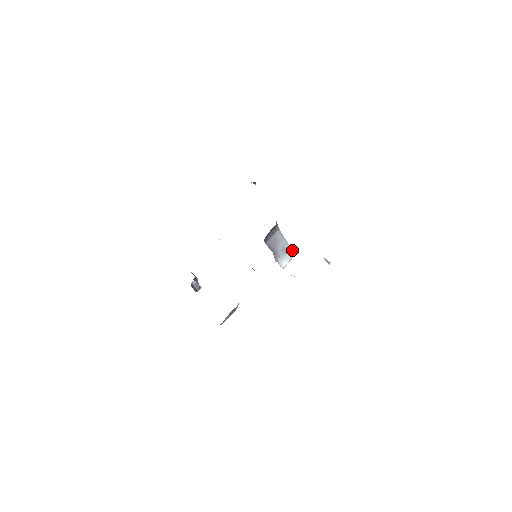
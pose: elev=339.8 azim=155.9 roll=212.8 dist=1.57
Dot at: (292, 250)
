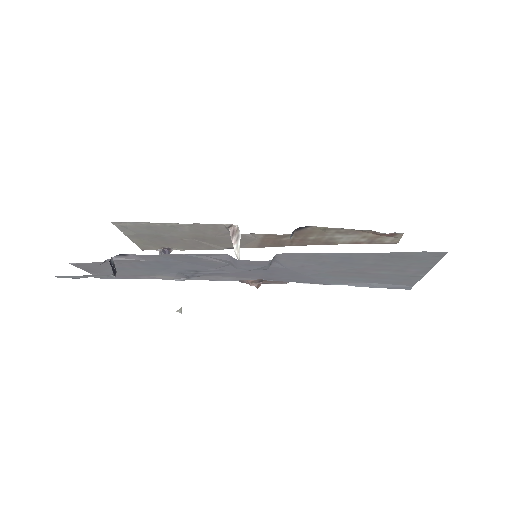
Dot at: occluded
